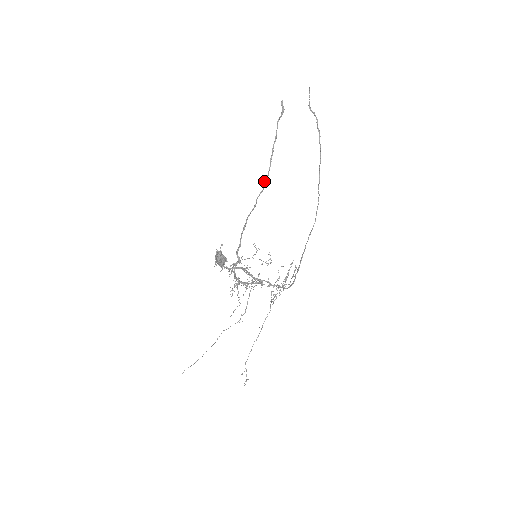
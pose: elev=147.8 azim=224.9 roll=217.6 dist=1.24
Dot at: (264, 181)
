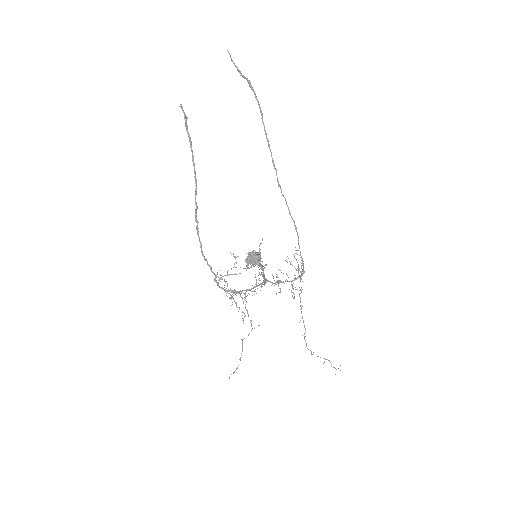
Dot at: (195, 197)
